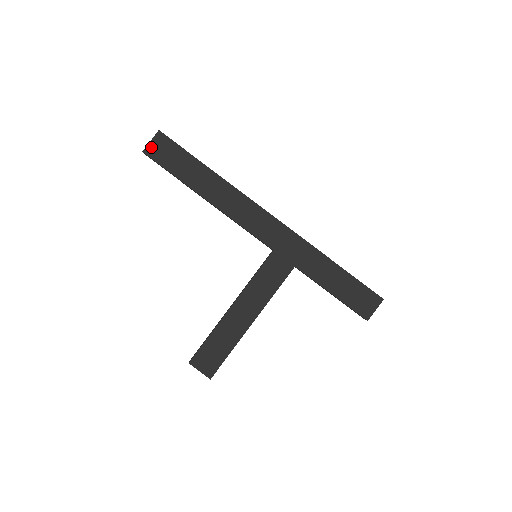
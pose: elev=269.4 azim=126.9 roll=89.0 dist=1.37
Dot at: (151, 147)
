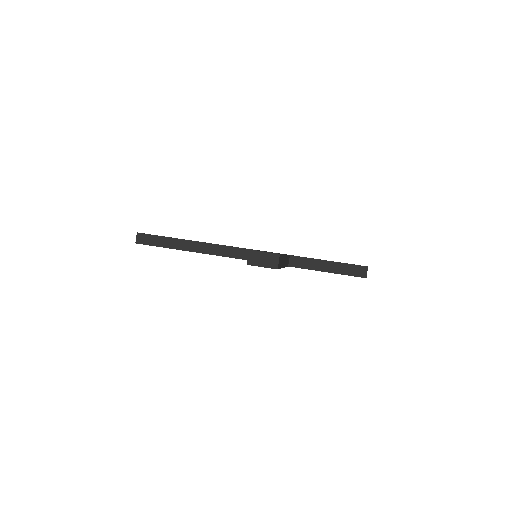
Dot at: occluded
